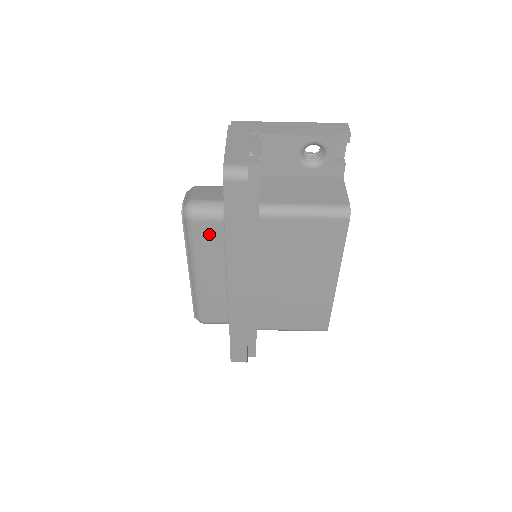
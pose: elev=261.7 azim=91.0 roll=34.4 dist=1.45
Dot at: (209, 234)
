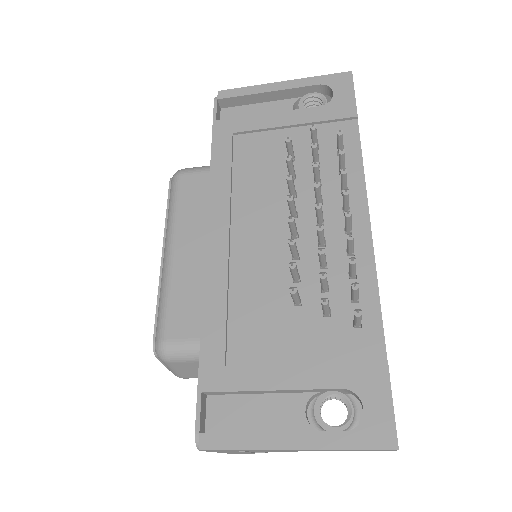
Dot at: occluded
